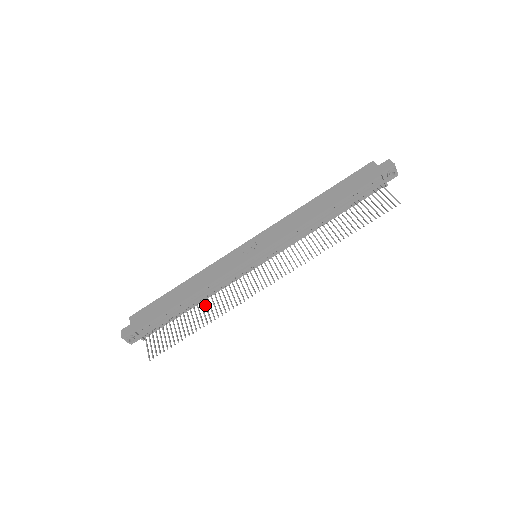
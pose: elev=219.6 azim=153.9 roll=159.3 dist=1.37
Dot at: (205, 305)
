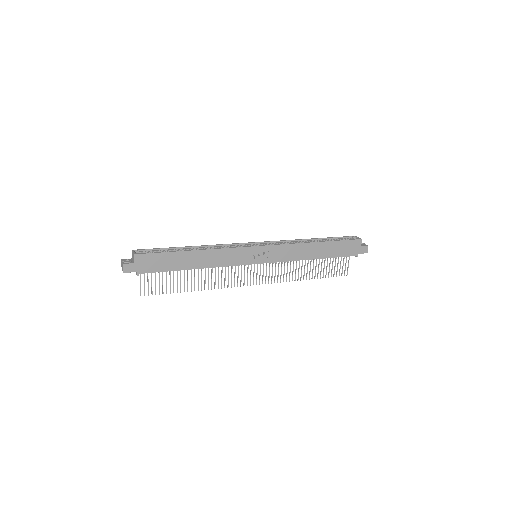
Dot at: occluded
